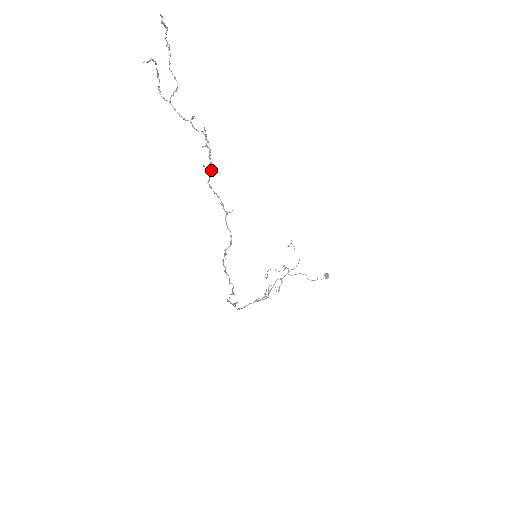
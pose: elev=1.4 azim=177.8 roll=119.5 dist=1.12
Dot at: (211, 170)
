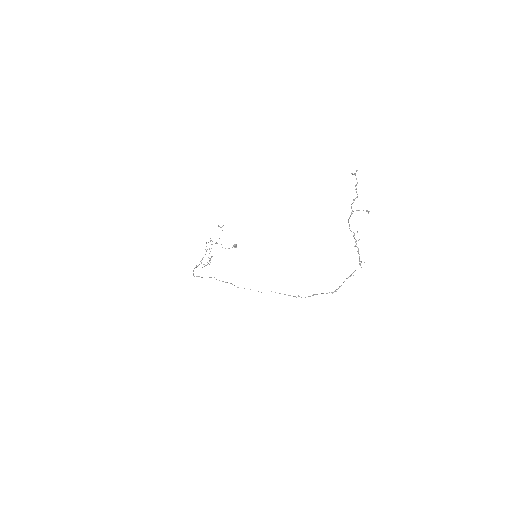
Dot at: (360, 261)
